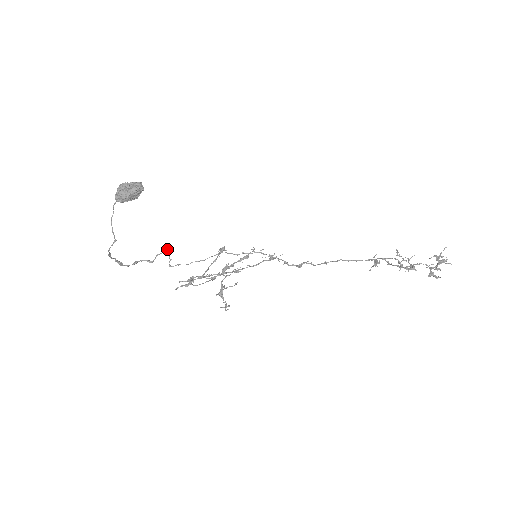
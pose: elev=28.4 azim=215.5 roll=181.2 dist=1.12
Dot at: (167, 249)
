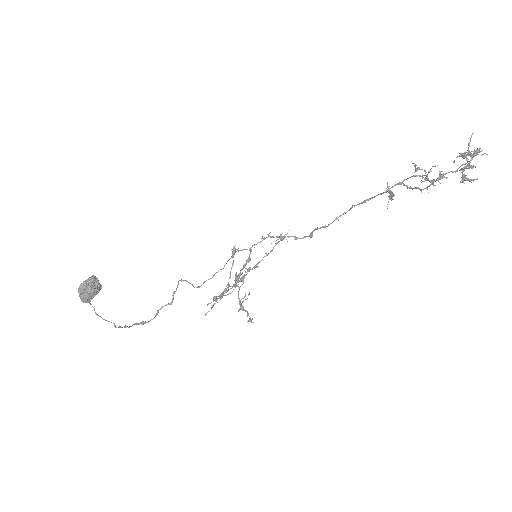
Dot at: (181, 281)
